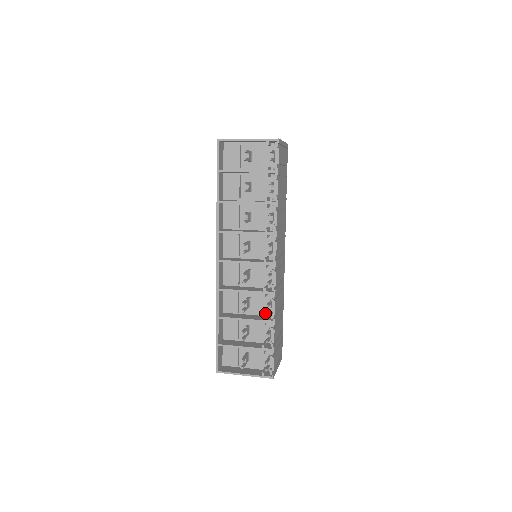
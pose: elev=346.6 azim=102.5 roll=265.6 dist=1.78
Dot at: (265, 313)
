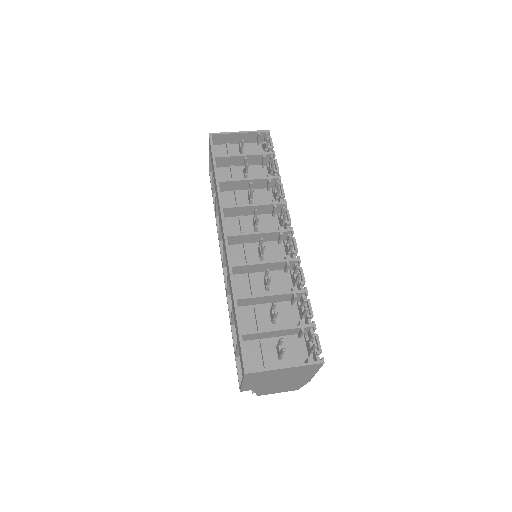
Dot at: occluded
